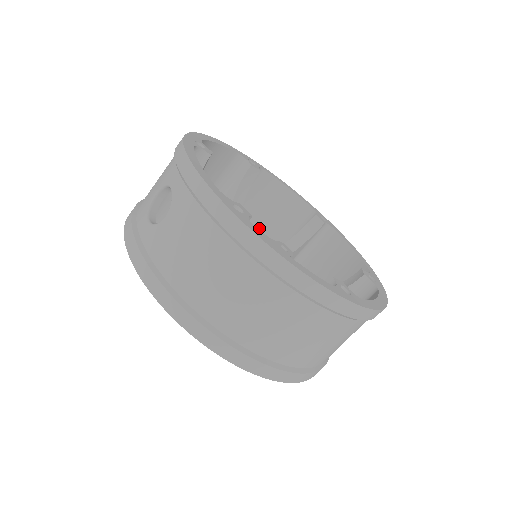
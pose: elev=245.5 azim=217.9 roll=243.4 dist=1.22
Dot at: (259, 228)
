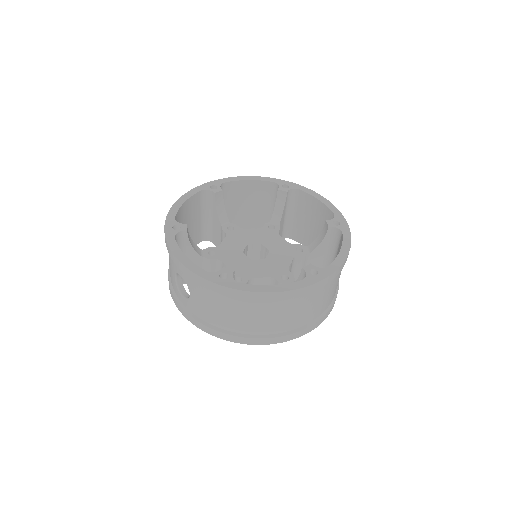
Dot at: (249, 213)
